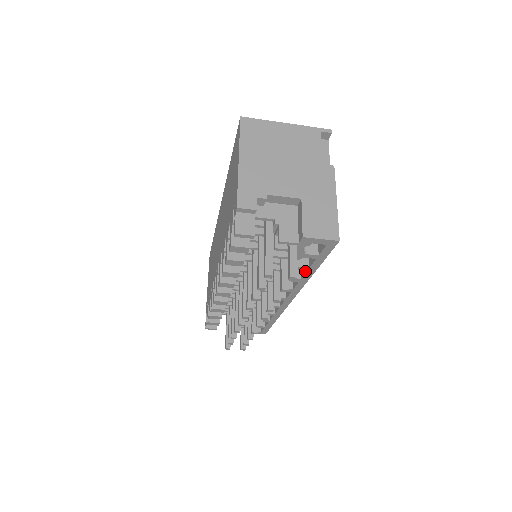
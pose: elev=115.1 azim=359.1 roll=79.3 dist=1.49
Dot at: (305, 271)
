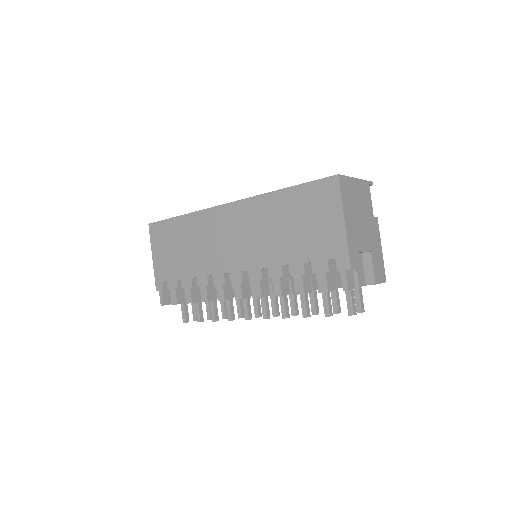
Dot at: occluded
